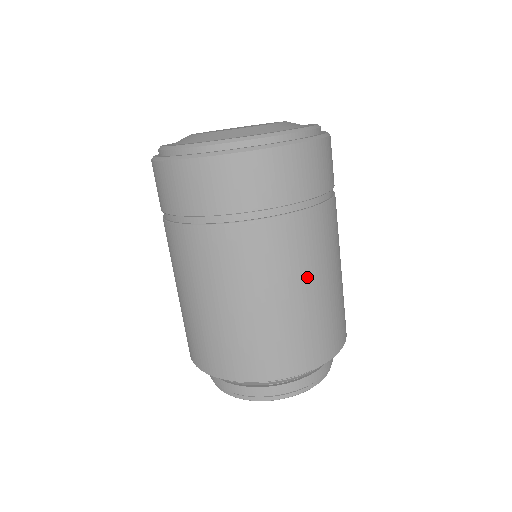
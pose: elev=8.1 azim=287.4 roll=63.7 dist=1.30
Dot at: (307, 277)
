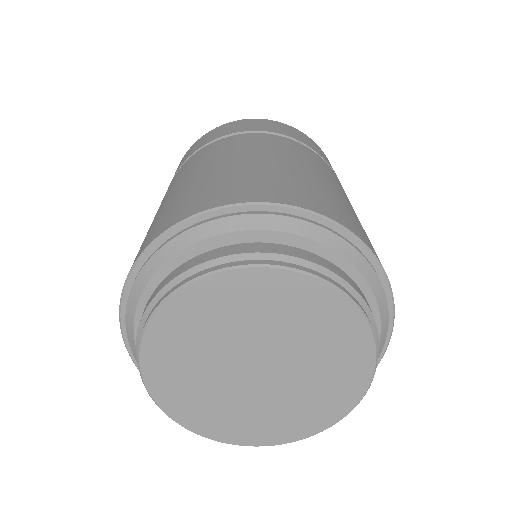
Dot at: (204, 166)
